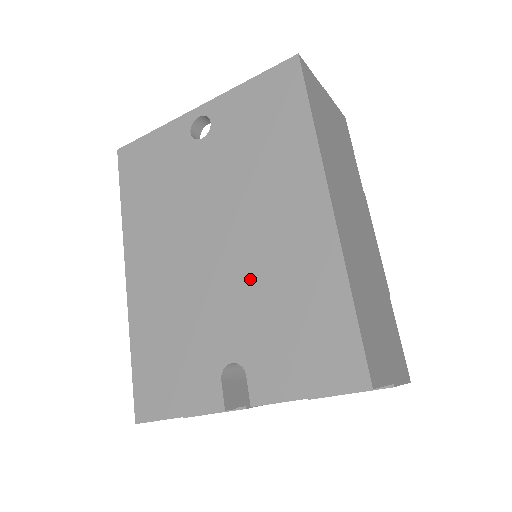
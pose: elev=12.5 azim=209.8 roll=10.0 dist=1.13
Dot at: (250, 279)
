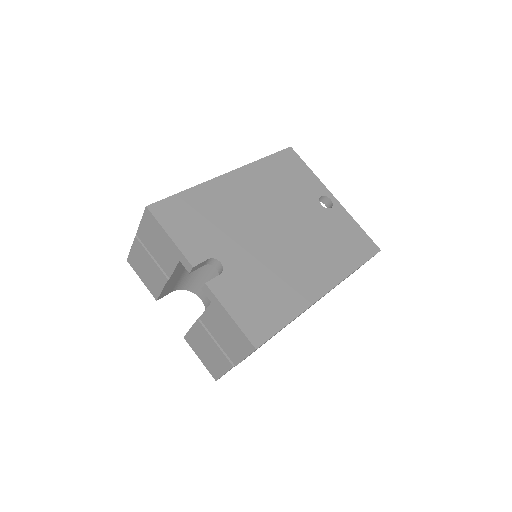
Dot at: (269, 259)
